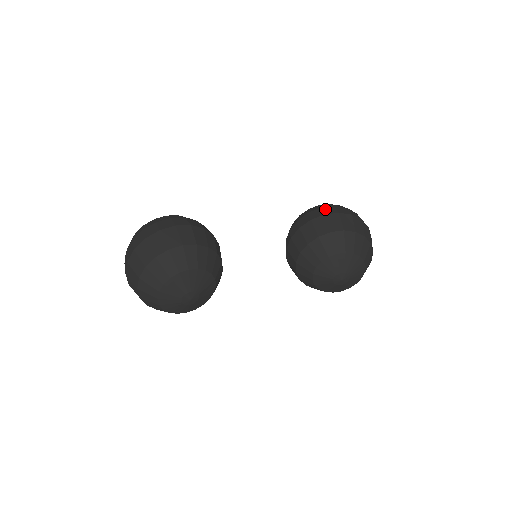
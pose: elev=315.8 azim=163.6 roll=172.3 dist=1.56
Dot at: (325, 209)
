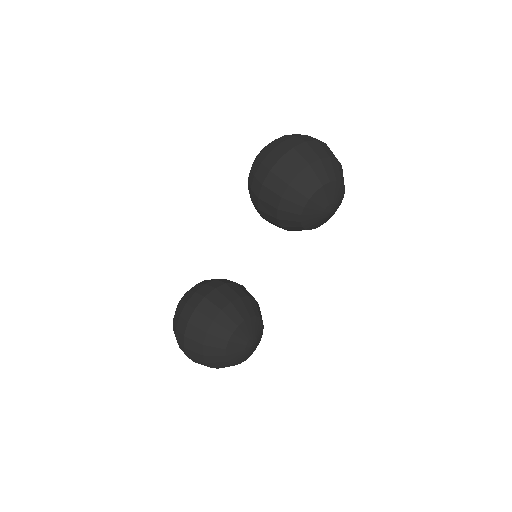
Dot at: (258, 176)
